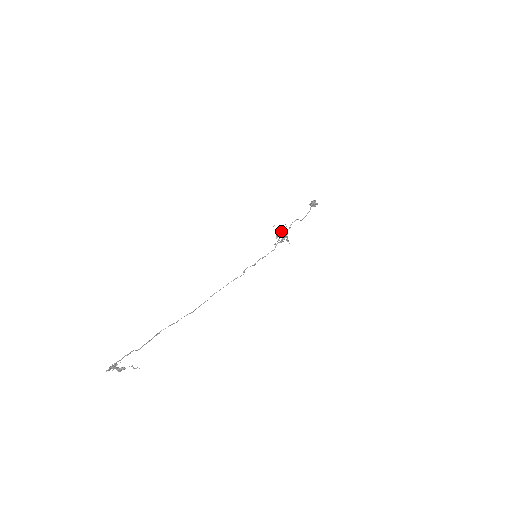
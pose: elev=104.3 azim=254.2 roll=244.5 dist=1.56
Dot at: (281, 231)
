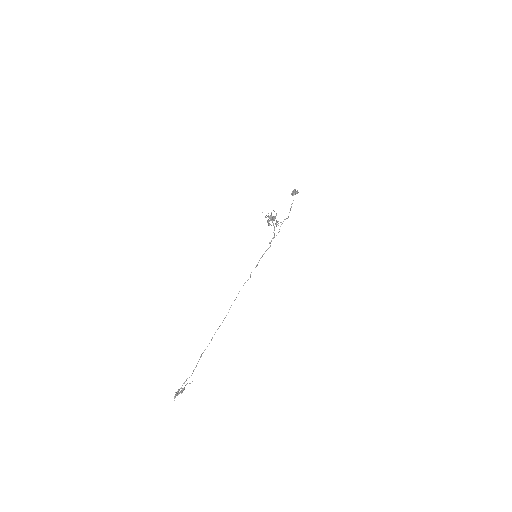
Dot at: (270, 218)
